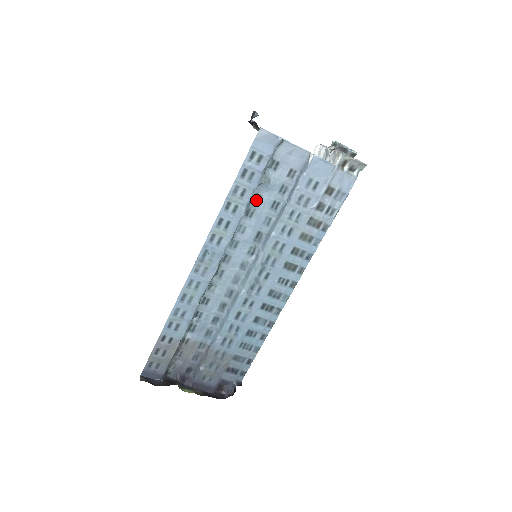
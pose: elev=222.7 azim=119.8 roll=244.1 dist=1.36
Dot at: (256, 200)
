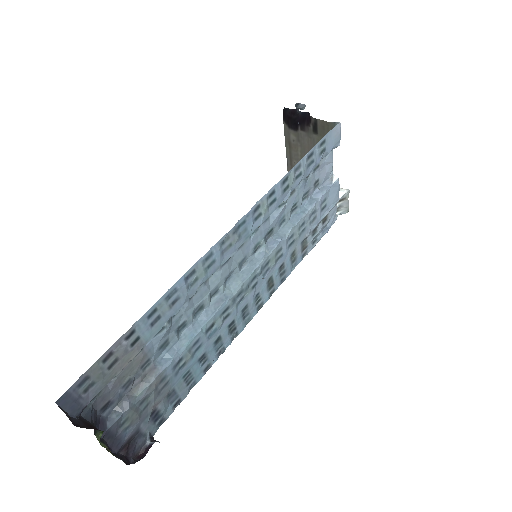
Dot at: occluded
